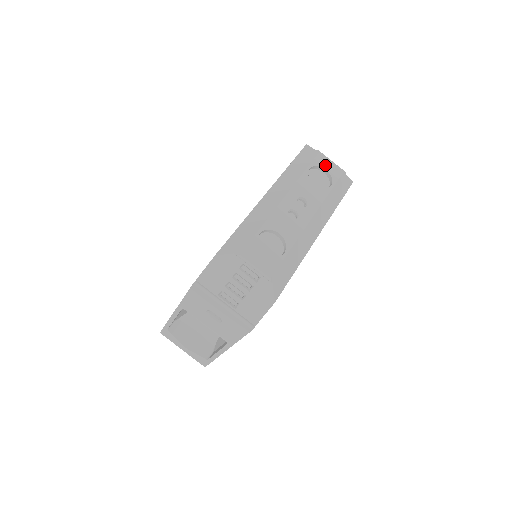
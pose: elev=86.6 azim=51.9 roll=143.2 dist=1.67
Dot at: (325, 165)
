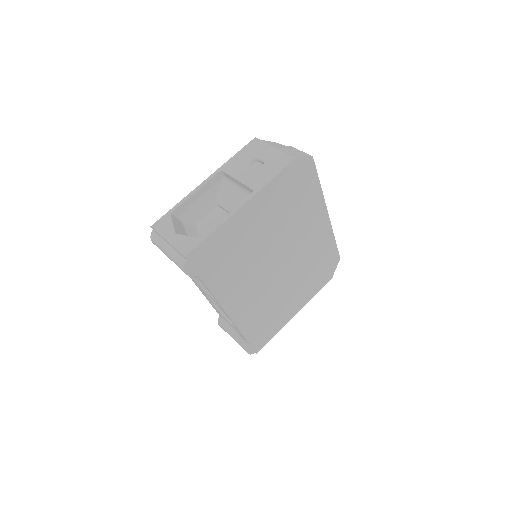
Dot at: occluded
